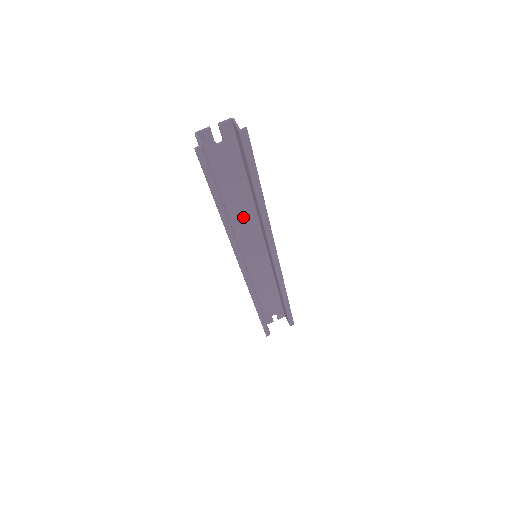
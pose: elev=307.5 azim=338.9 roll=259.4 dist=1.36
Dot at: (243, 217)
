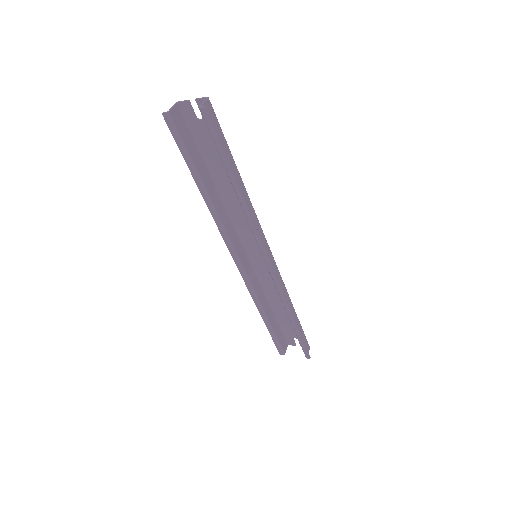
Dot at: (239, 207)
